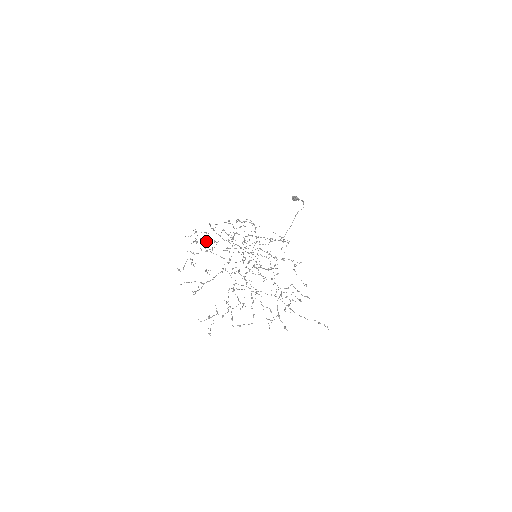
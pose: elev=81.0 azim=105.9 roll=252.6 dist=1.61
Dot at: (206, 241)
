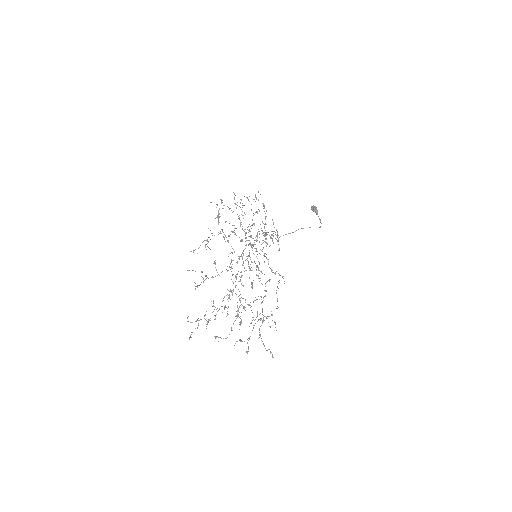
Dot at: occluded
